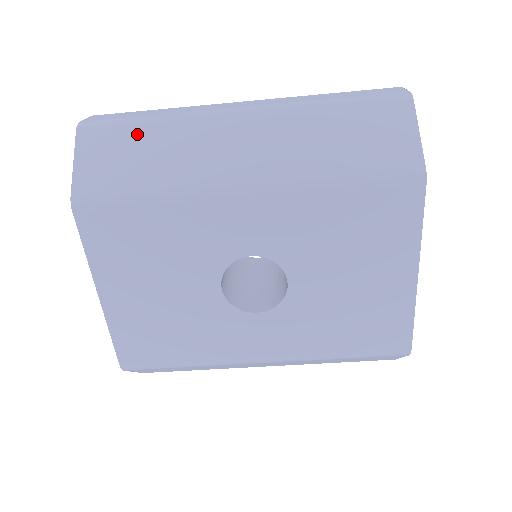
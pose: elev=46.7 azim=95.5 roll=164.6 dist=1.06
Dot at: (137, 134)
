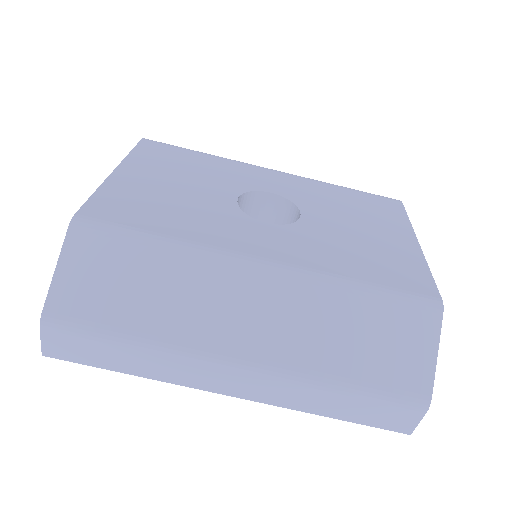
Dot at: occluded
